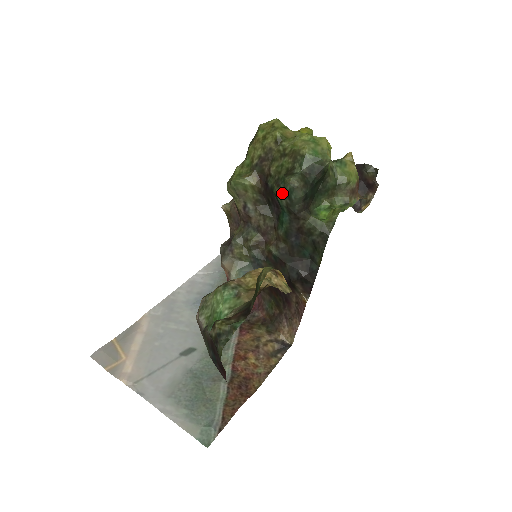
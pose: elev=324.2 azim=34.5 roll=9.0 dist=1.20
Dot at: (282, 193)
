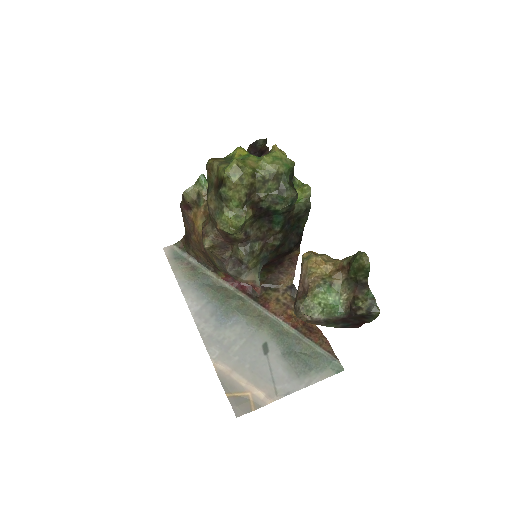
Dot at: (284, 206)
